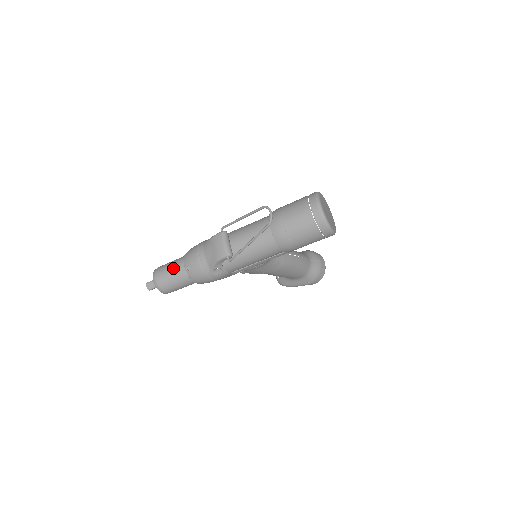
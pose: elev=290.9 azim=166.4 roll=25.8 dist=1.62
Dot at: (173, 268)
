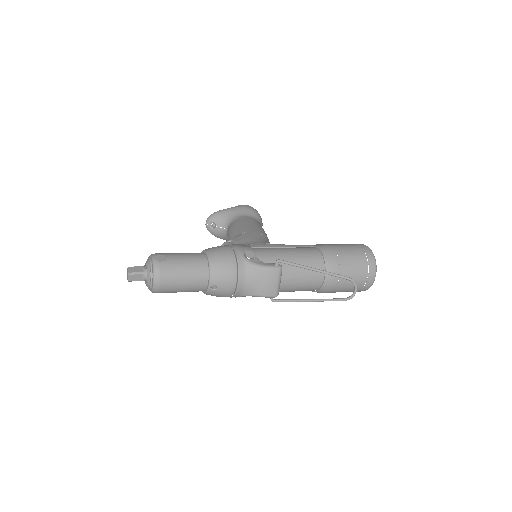
Dot at: (191, 278)
